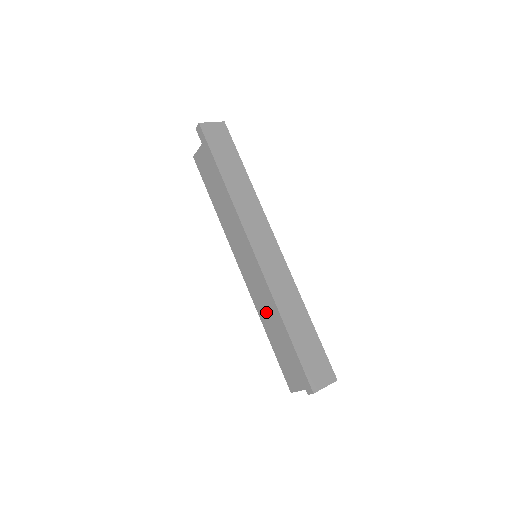
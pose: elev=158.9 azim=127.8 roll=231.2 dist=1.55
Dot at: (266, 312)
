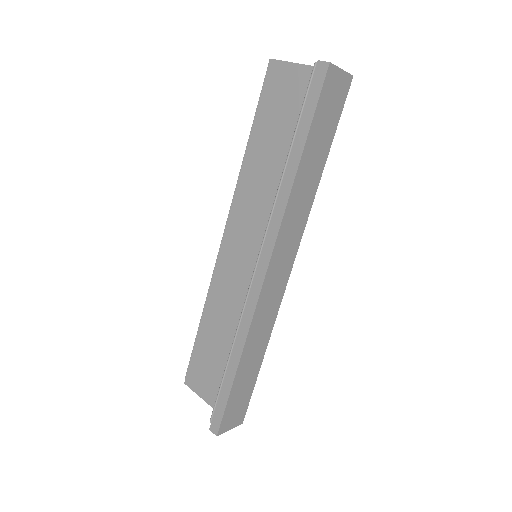
Dot at: (219, 307)
